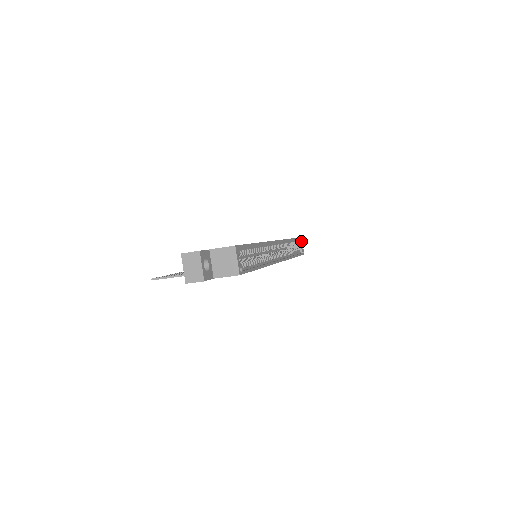
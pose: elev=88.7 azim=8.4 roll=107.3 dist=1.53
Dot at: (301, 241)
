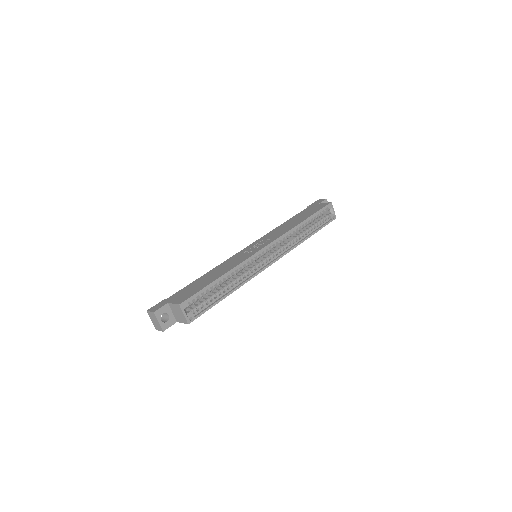
Dot at: (330, 207)
